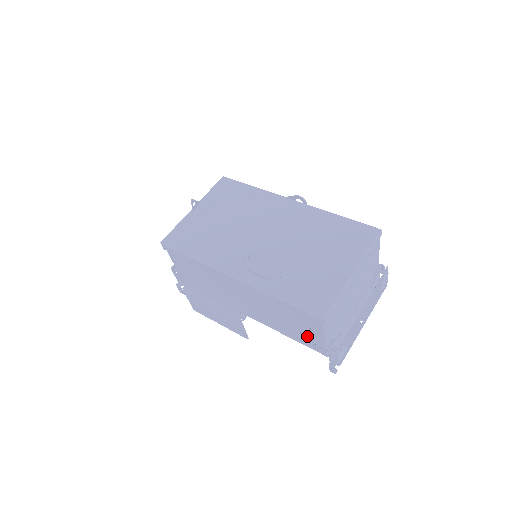
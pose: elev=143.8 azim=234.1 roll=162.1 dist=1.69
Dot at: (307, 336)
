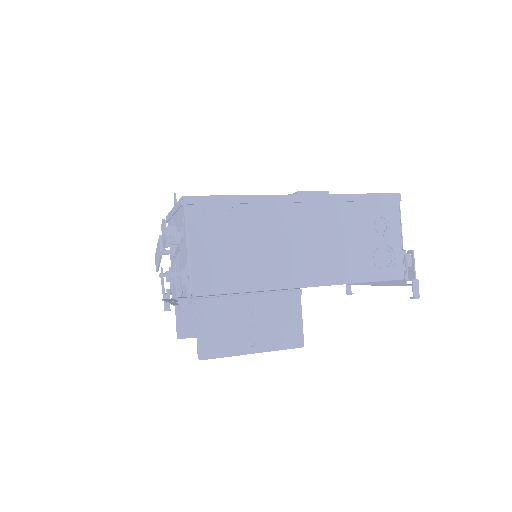
Dot at: (381, 254)
